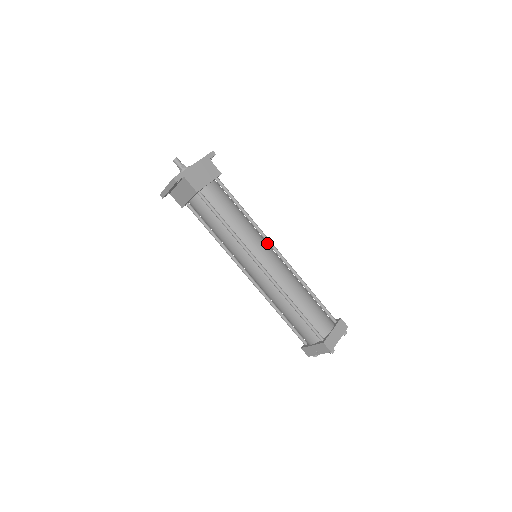
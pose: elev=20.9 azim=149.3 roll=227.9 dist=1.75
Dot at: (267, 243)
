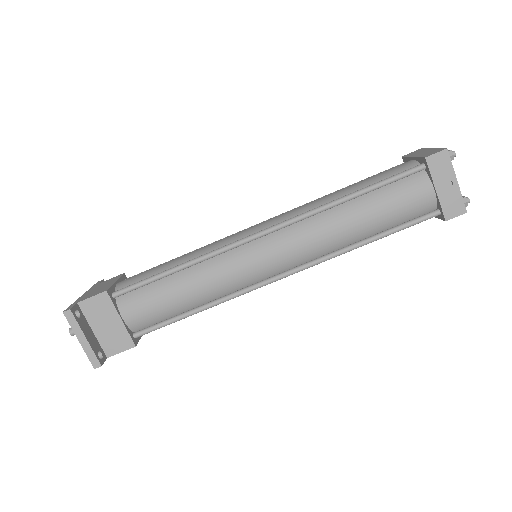
Dot at: occluded
